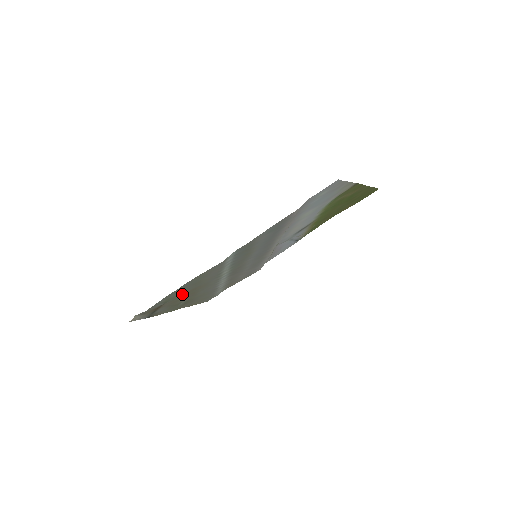
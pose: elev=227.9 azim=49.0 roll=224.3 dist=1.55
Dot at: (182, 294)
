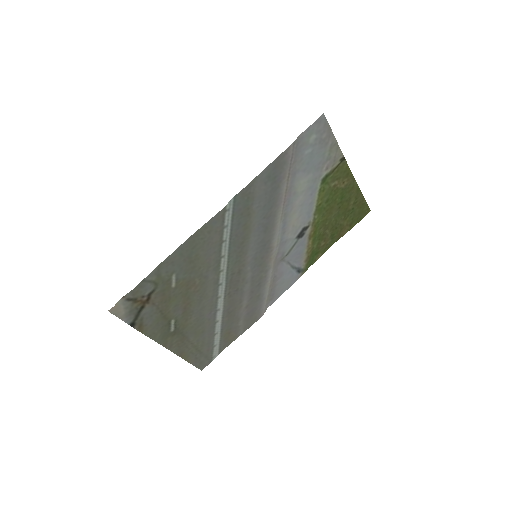
Dot at: (175, 284)
